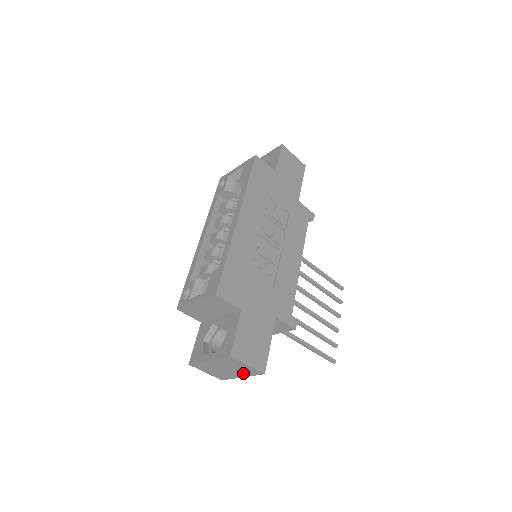
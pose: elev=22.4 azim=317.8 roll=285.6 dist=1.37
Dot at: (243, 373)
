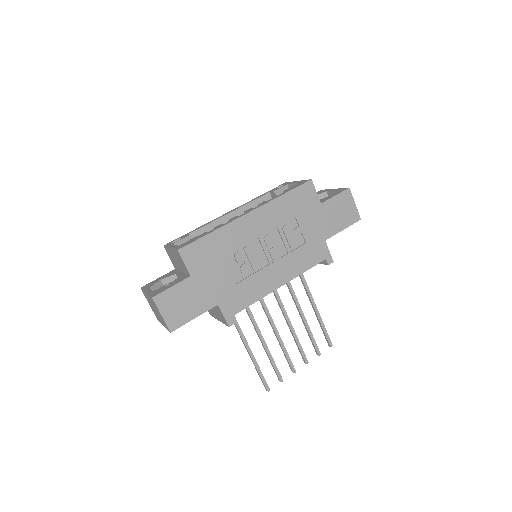
Dot at: occluded
